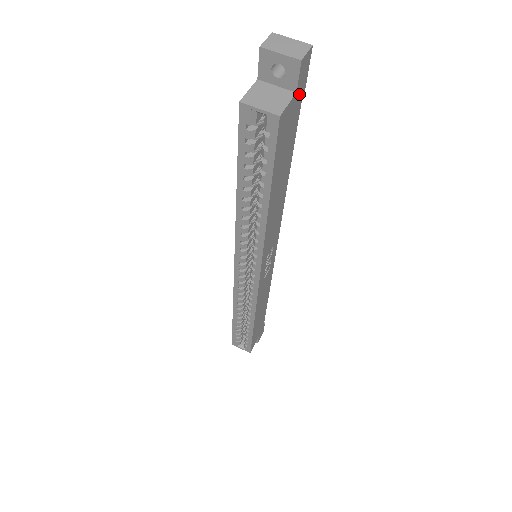
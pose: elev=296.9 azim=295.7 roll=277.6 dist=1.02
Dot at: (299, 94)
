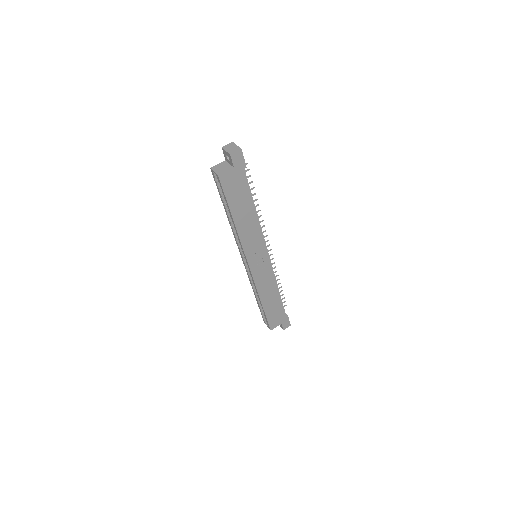
Dot at: (239, 169)
